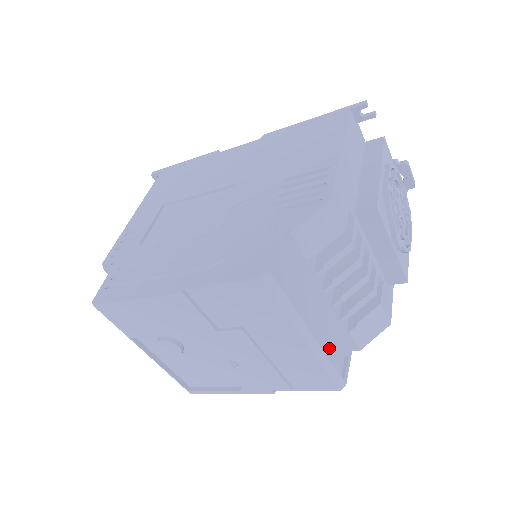
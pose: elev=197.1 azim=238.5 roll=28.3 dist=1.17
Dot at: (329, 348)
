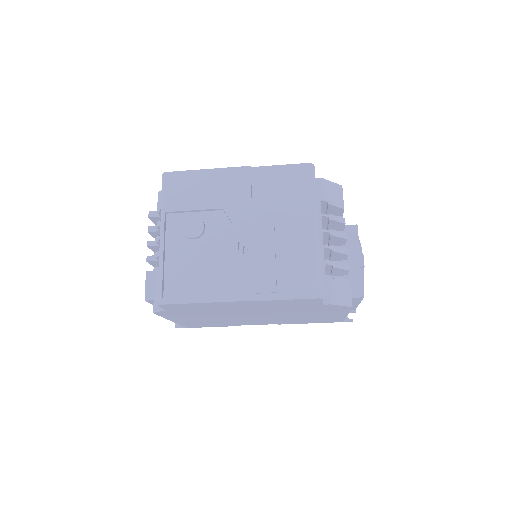
Dot at: occluded
